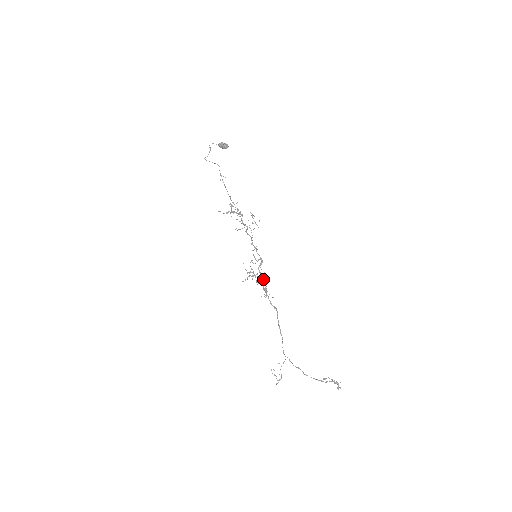
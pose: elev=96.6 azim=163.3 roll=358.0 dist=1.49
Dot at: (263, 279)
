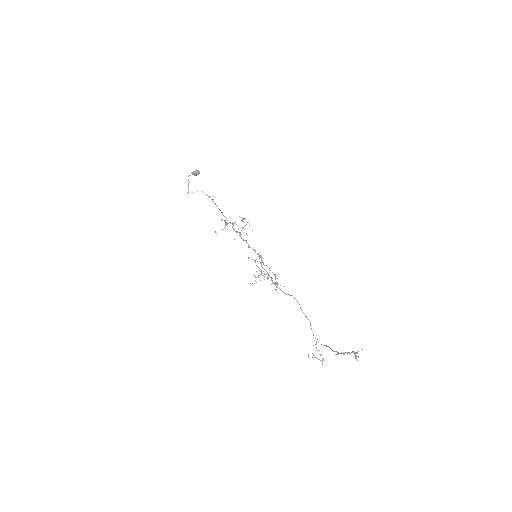
Dot at: occluded
